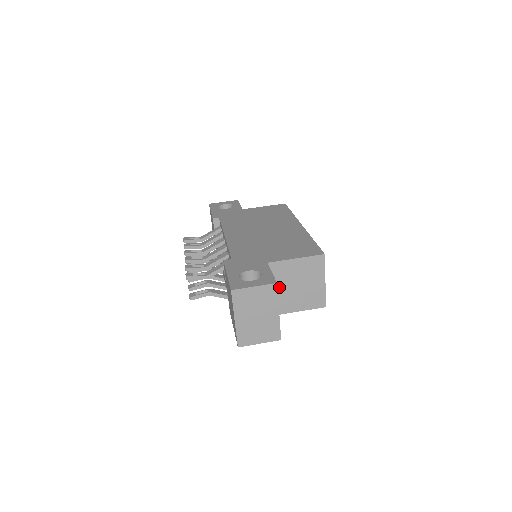
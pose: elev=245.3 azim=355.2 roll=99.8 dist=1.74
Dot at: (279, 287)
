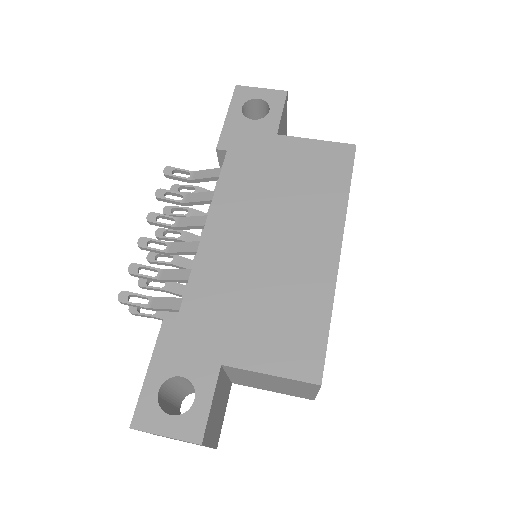
Dot at: (242, 377)
